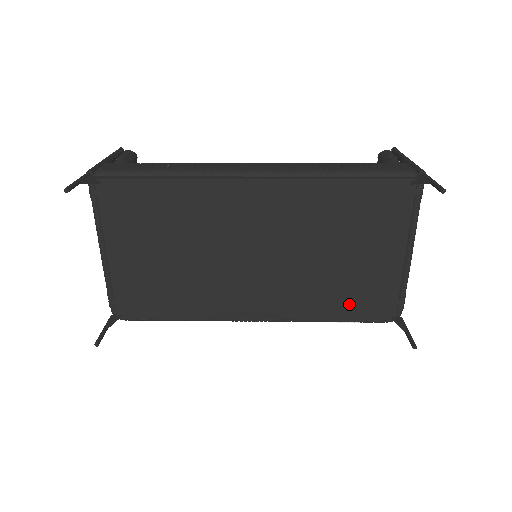
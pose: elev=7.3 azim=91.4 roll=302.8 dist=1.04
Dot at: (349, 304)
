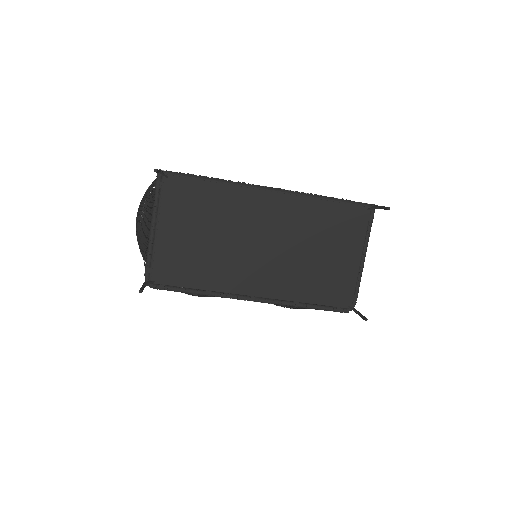
Dot at: (321, 292)
